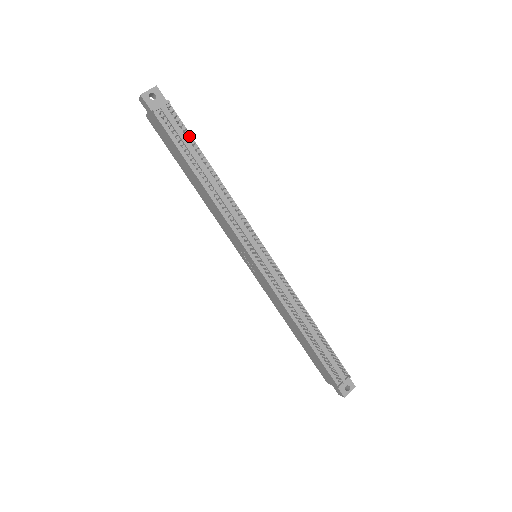
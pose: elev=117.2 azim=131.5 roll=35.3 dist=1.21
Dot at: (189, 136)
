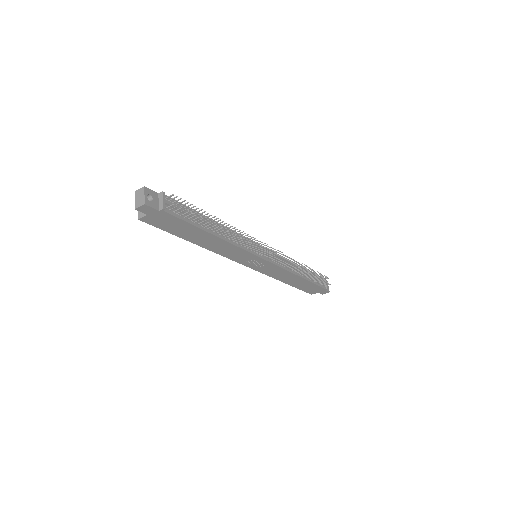
Dot at: (188, 208)
